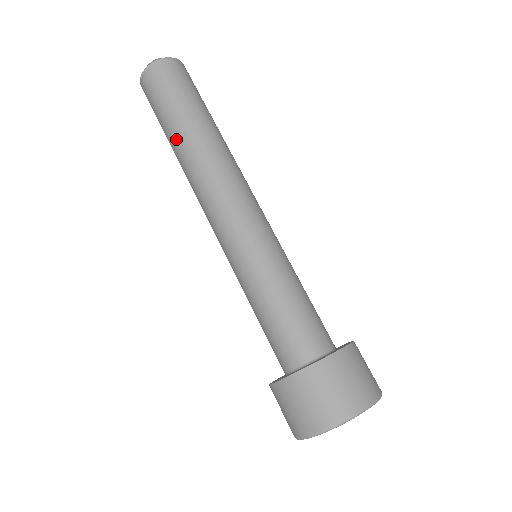
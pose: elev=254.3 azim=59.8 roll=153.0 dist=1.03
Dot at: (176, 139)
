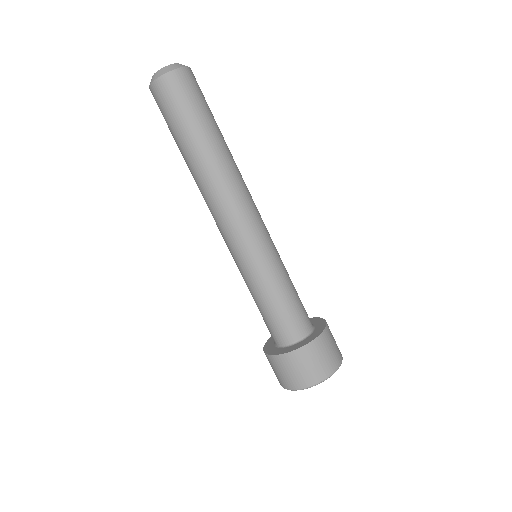
Dot at: (186, 157)
